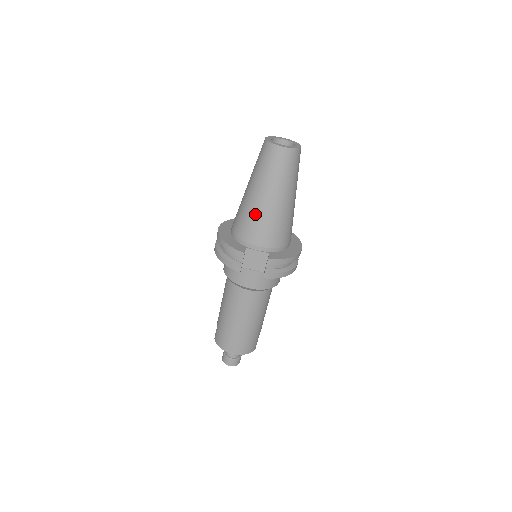
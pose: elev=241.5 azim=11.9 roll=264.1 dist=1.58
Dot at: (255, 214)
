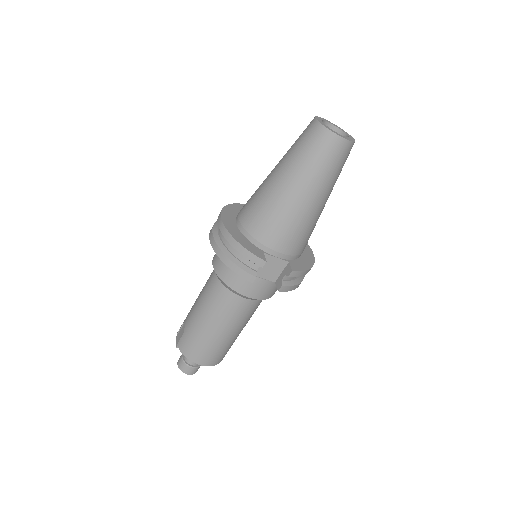
Dot at: (285, 214)
